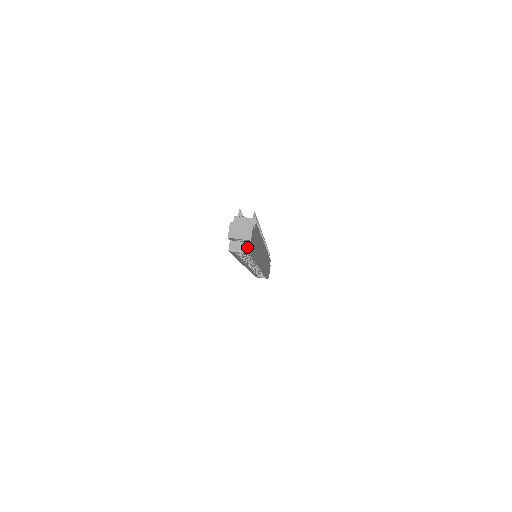
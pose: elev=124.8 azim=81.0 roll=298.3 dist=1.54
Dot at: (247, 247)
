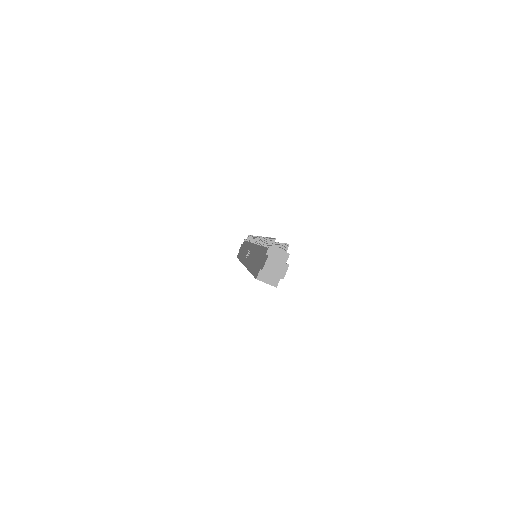
Dot at: (275, 280)
